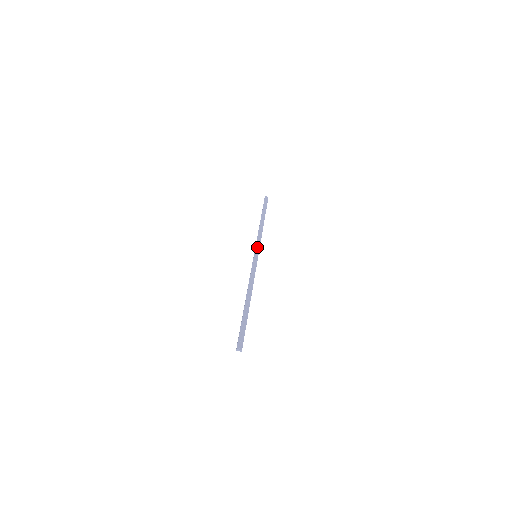
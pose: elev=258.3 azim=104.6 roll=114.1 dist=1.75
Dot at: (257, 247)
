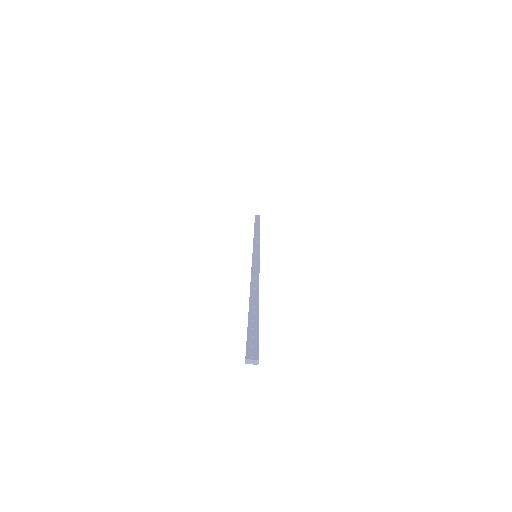
Dot at: (255, 248)
